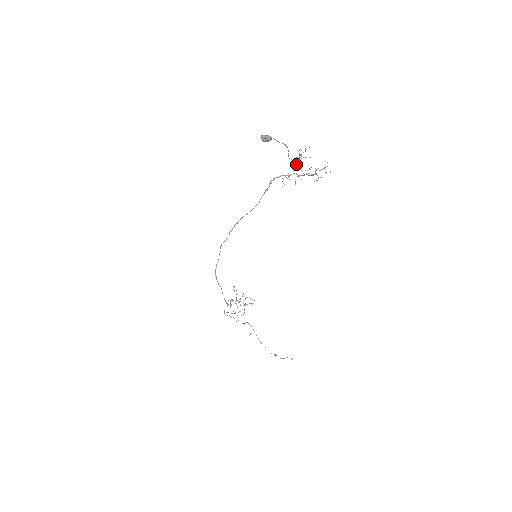
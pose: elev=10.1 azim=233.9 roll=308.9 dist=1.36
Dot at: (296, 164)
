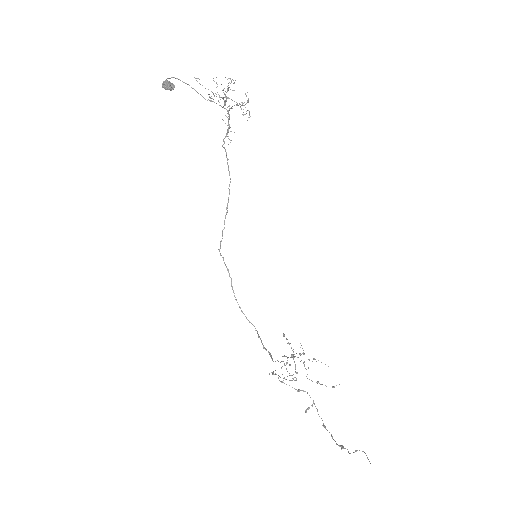
Dot at: (212, 101)
